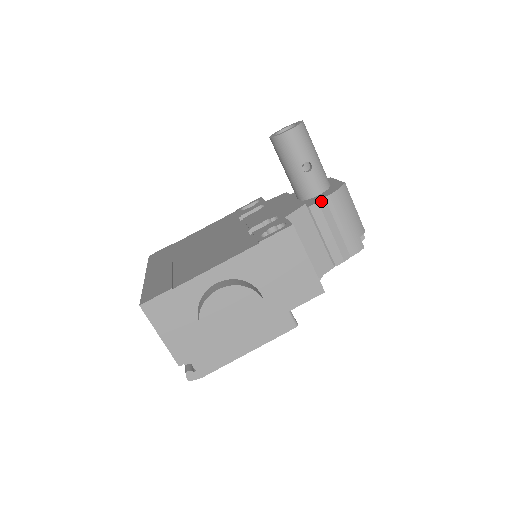
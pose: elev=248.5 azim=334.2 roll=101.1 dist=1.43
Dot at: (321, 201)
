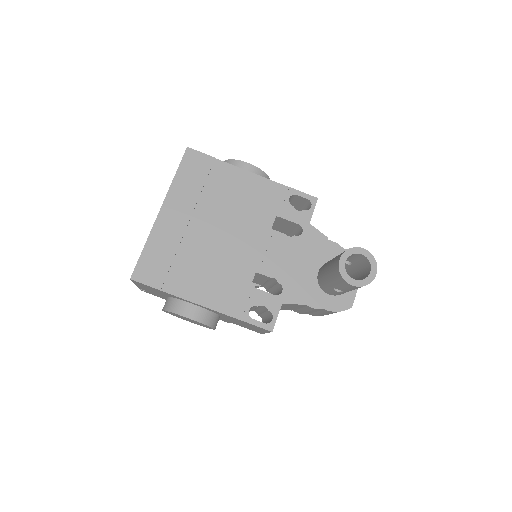
Dot at: (319, 309)
